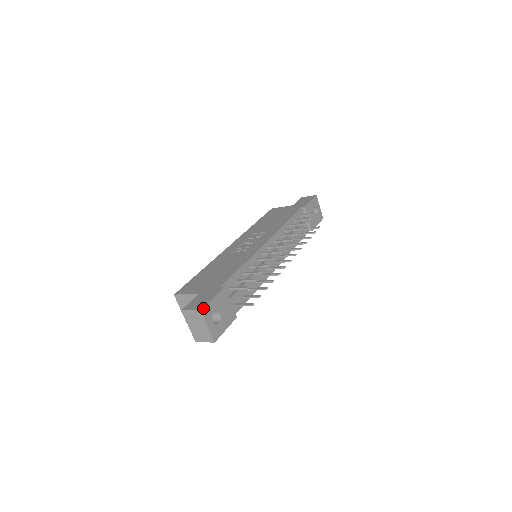
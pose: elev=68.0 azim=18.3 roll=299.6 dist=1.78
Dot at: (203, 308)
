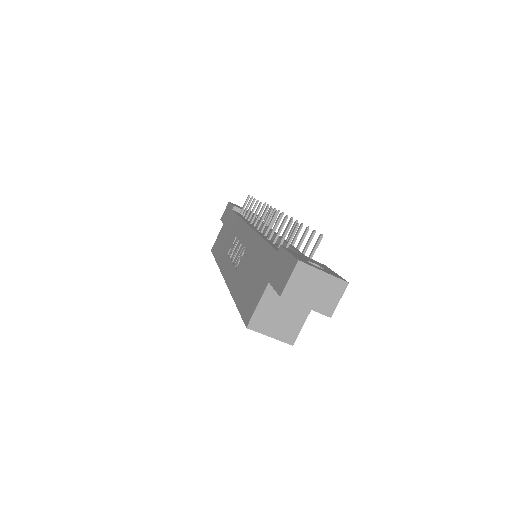
Dot at: (296, 259)
